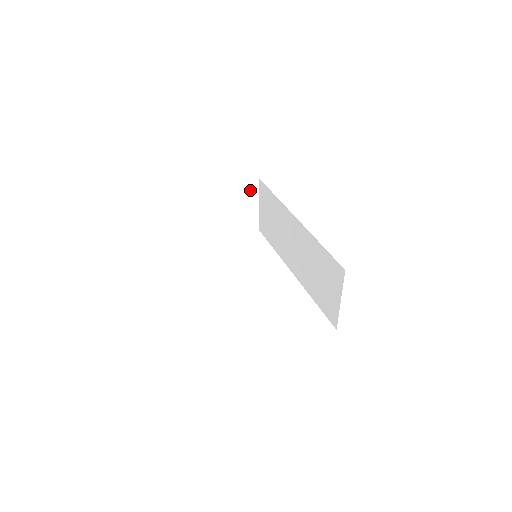
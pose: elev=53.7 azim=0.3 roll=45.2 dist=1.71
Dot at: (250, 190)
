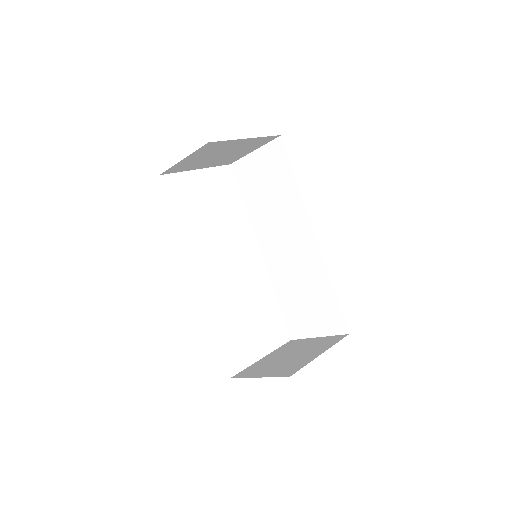
Dot at: (263, 141)
